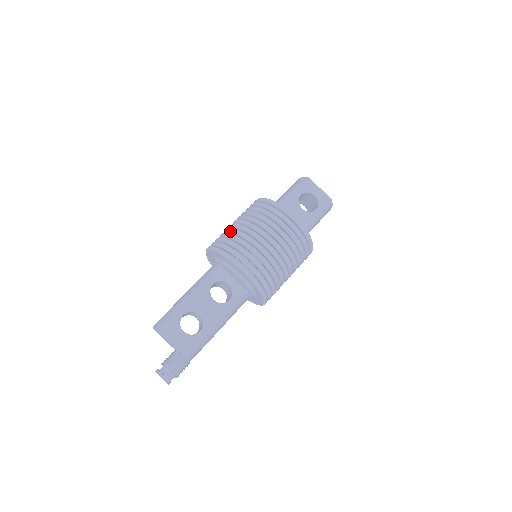
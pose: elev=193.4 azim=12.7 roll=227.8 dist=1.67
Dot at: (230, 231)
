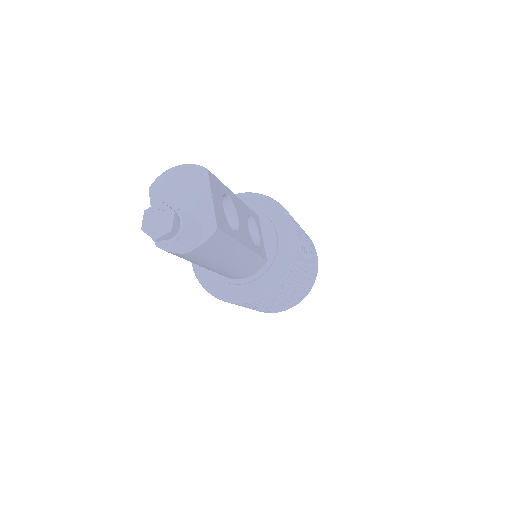
Dot at: occluded
